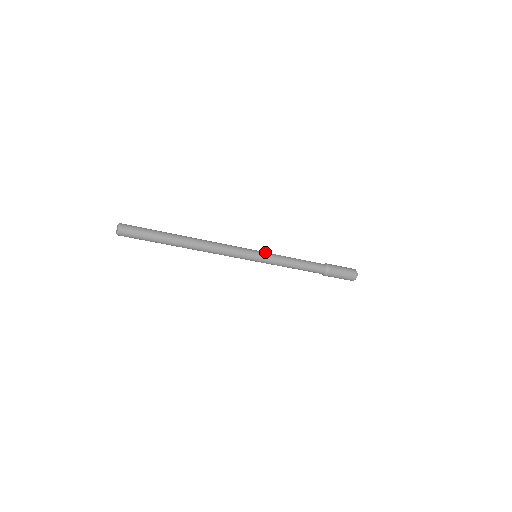
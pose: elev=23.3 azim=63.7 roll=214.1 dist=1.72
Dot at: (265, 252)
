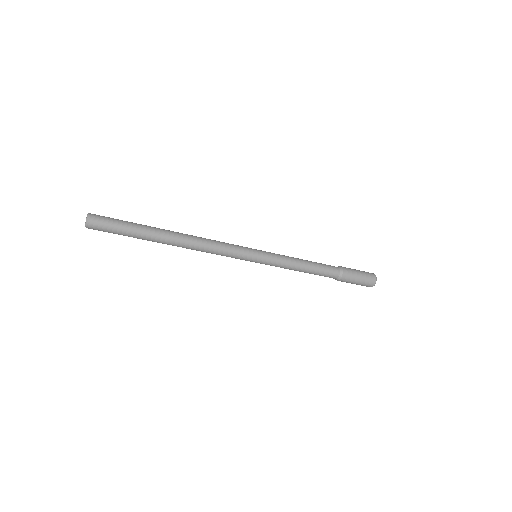
Dot at: (267, 252)
